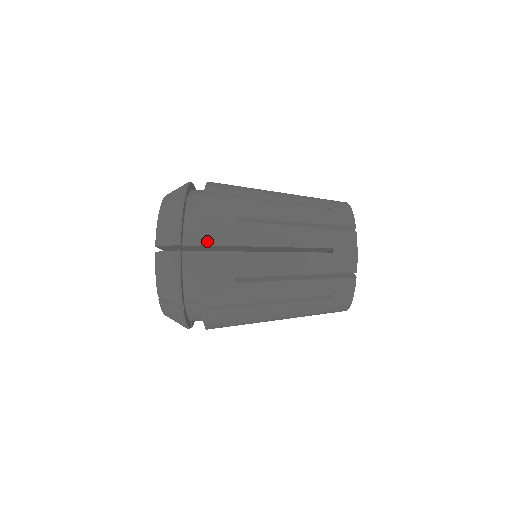
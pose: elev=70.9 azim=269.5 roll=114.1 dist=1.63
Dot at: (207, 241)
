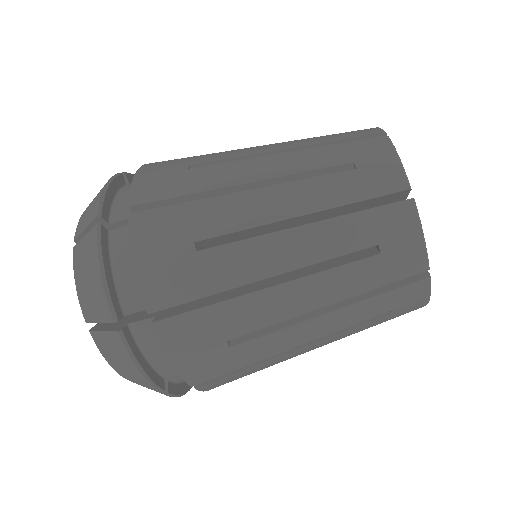
Dot at: (140, 199)
